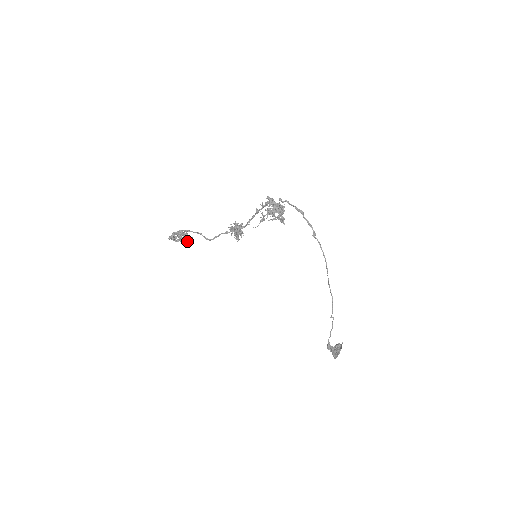
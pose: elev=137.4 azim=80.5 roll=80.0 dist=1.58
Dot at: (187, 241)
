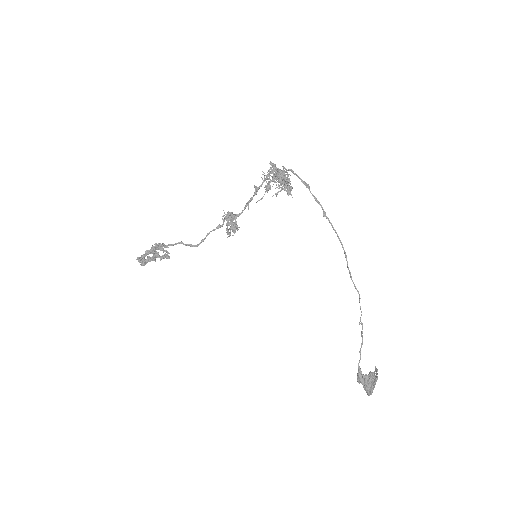
Dot at: occluded
